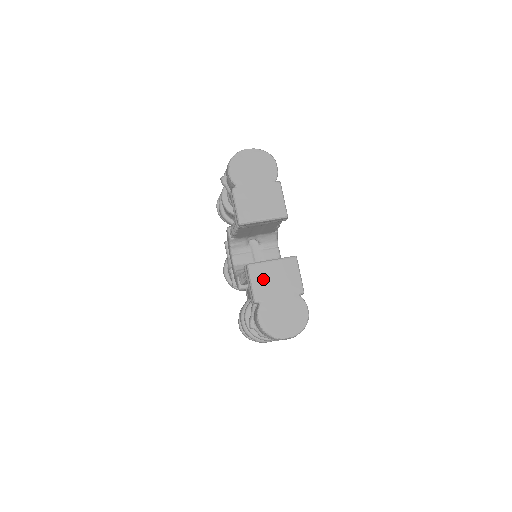
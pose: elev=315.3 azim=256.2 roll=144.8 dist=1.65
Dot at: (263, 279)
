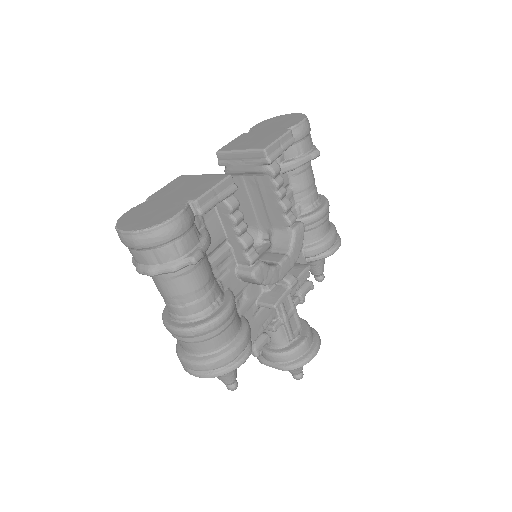
Dot at: (177, 185)
